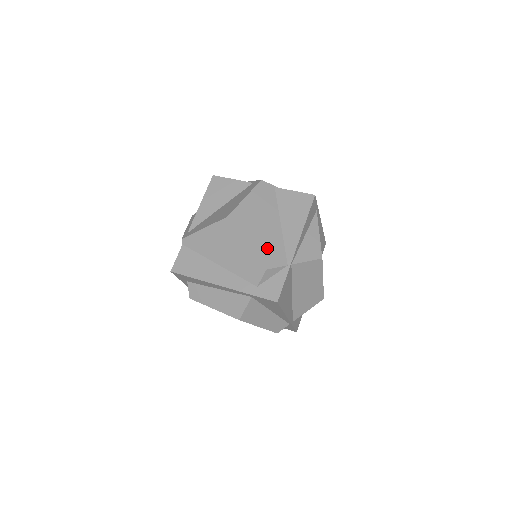
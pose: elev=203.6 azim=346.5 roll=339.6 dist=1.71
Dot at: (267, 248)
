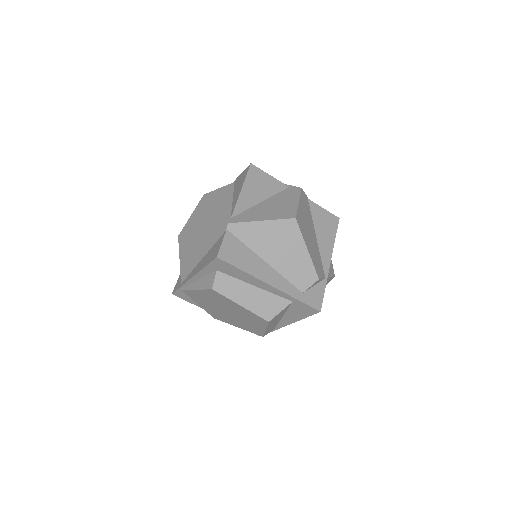
Dot at: (316, 258)
